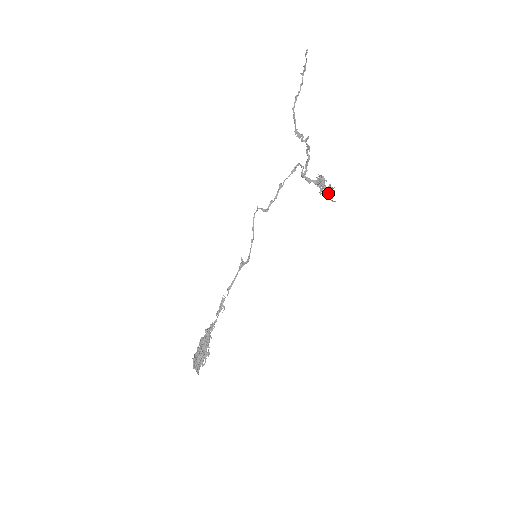
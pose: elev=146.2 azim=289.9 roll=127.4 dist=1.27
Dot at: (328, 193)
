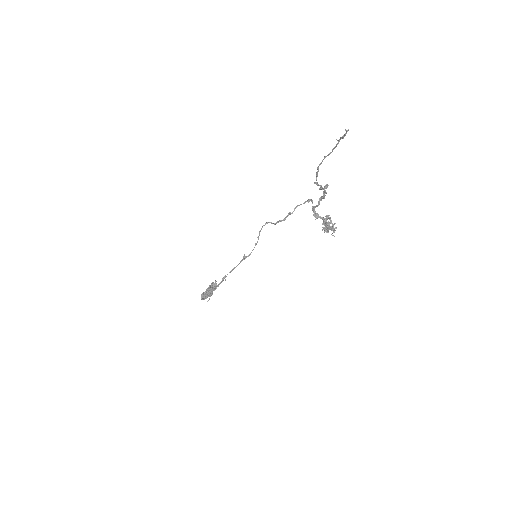
Dot at: (330, 228)
